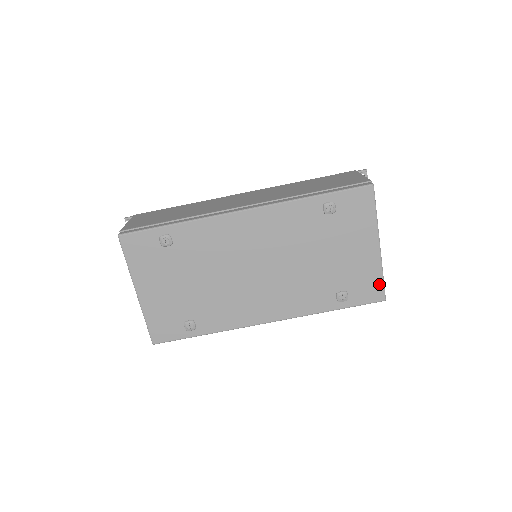
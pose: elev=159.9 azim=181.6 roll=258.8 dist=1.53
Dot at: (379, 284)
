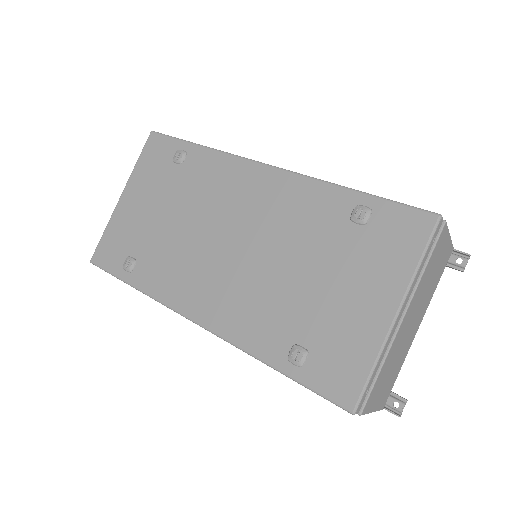
Dot at: (360, 377)
